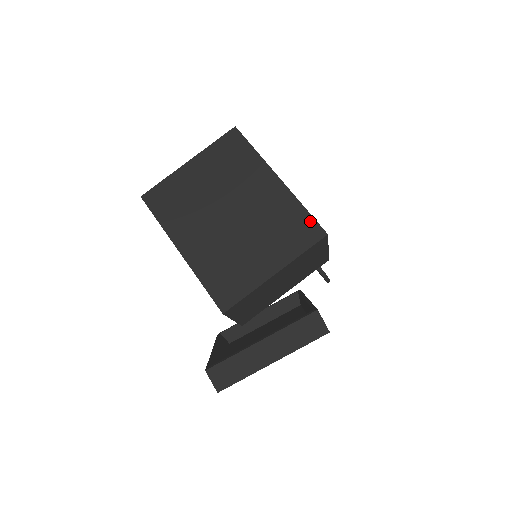
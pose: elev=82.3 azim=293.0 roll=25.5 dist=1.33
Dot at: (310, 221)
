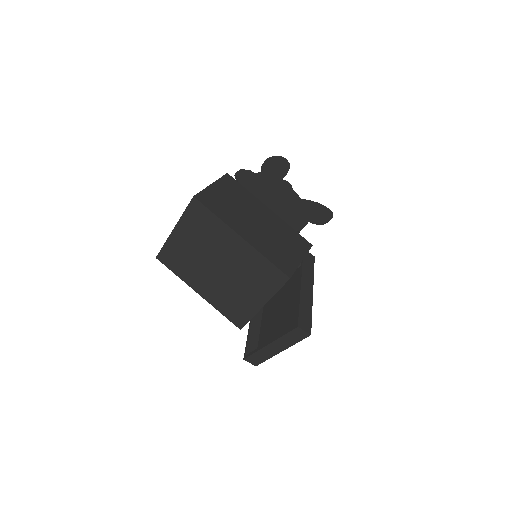
Dot at: (275, 270)
